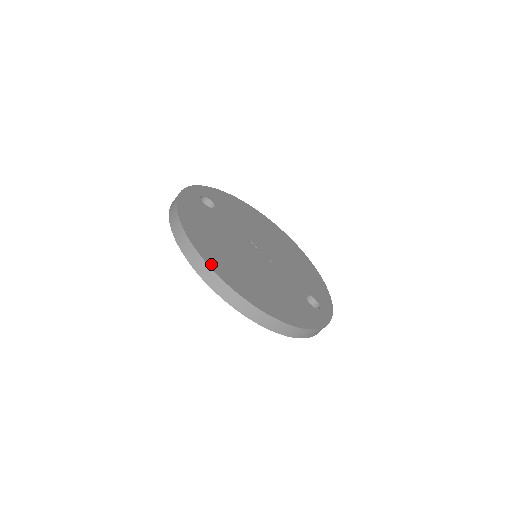
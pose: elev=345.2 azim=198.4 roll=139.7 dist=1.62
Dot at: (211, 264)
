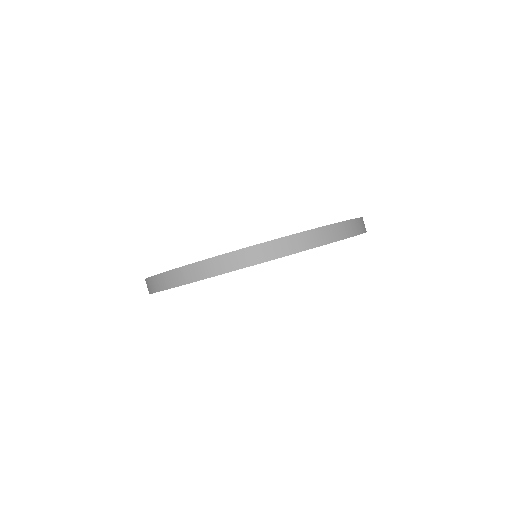
Dot at: (202, 260)
